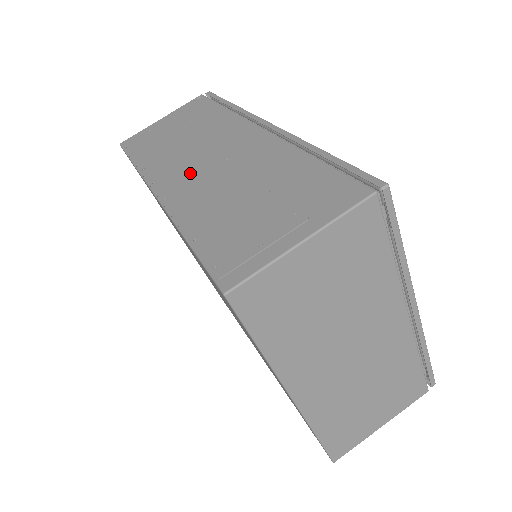
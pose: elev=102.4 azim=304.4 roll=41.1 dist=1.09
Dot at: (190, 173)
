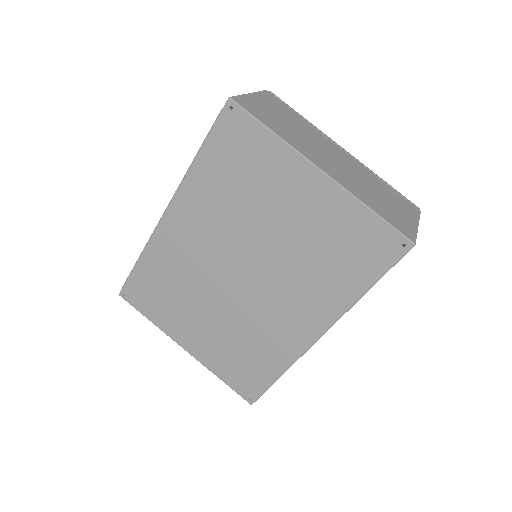
Dot at: occluded
